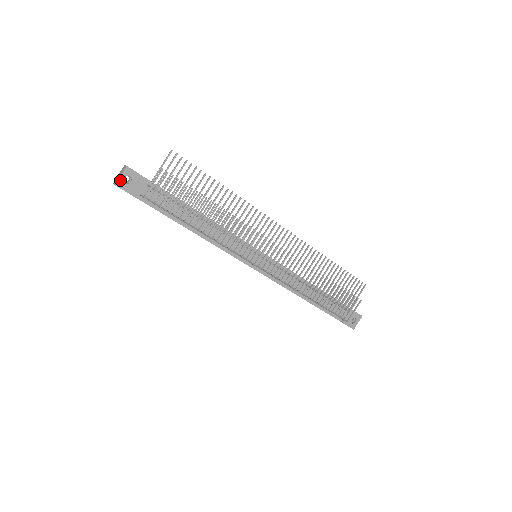
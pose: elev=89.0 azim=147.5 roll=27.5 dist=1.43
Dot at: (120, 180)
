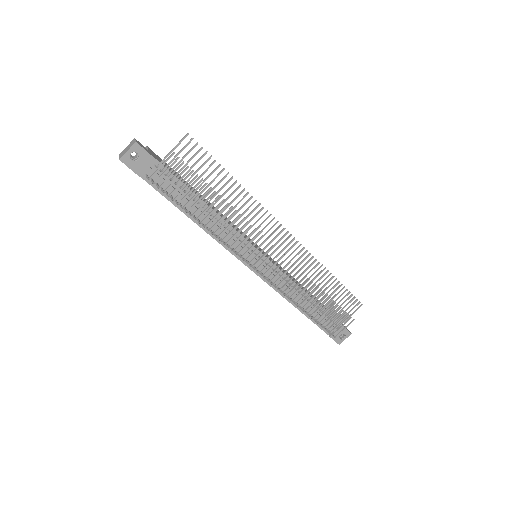
Dot at: (126, 155)
